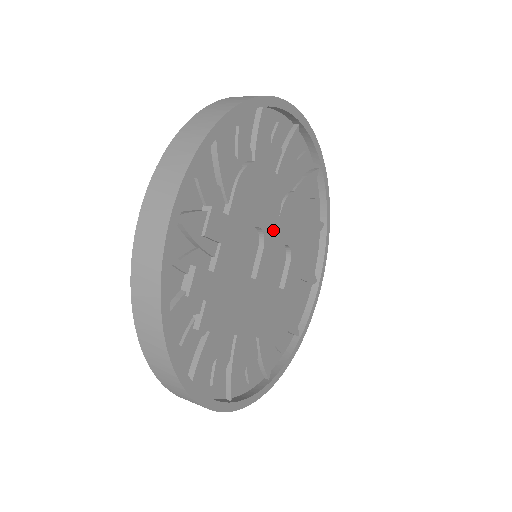
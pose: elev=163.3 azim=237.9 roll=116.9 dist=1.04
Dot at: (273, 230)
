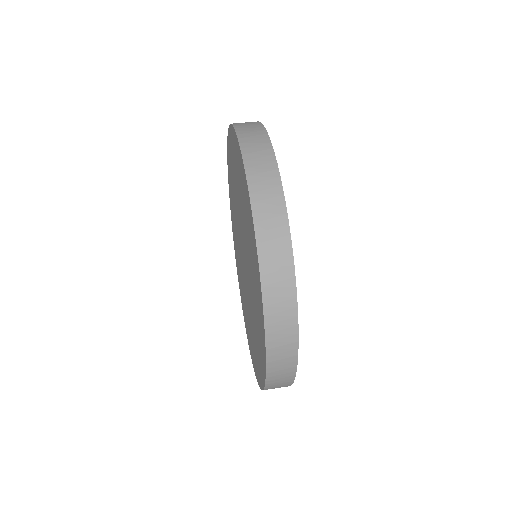
Dot at: occluded
